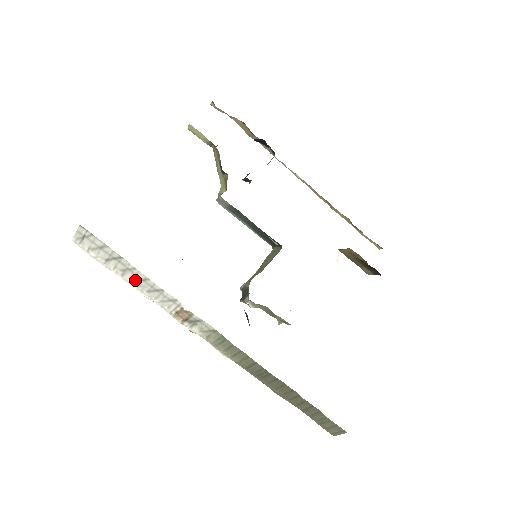
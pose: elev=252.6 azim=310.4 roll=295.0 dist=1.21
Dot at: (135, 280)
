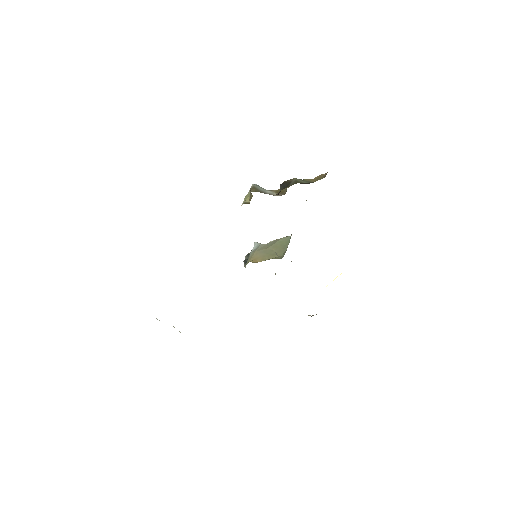
Dot at: occluded
